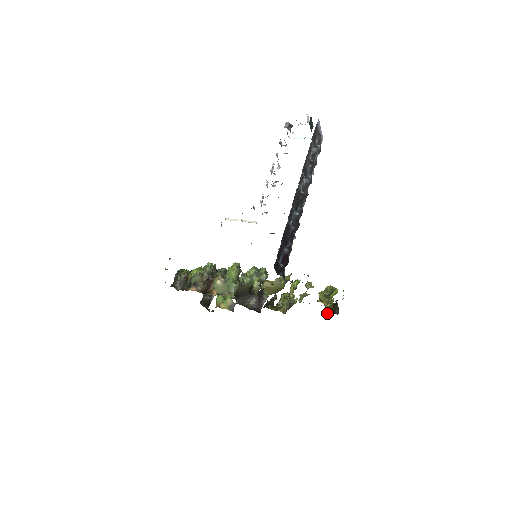
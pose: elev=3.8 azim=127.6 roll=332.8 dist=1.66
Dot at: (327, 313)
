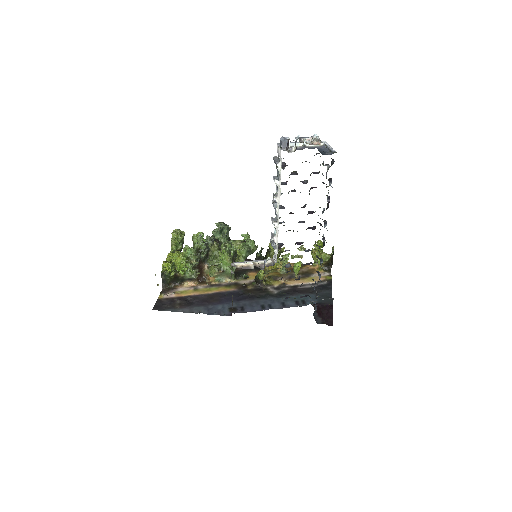
Dot at: (322, 269)
